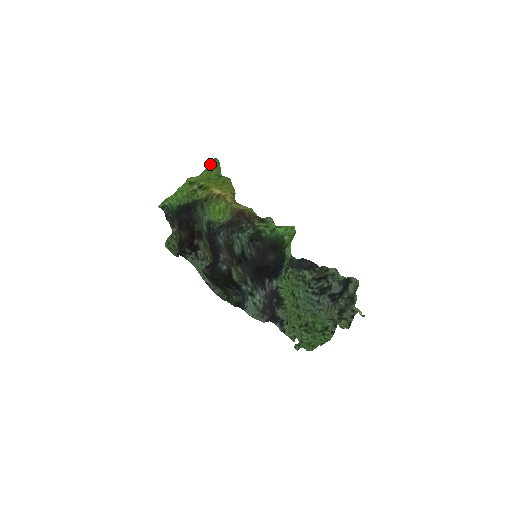
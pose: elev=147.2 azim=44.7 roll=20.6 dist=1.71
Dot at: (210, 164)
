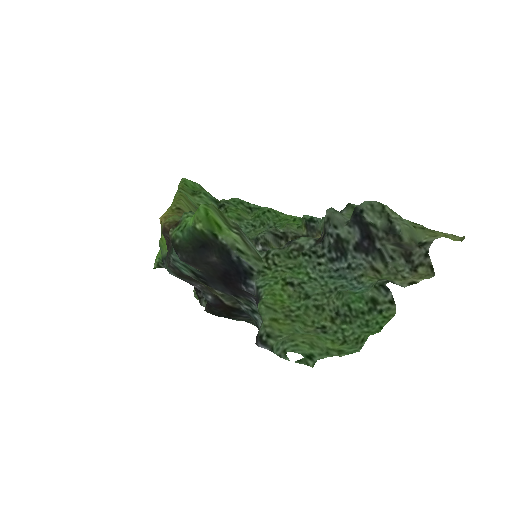
Dot at: occluded
